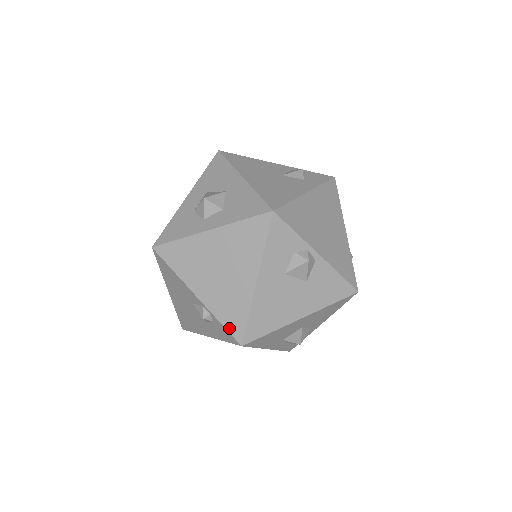
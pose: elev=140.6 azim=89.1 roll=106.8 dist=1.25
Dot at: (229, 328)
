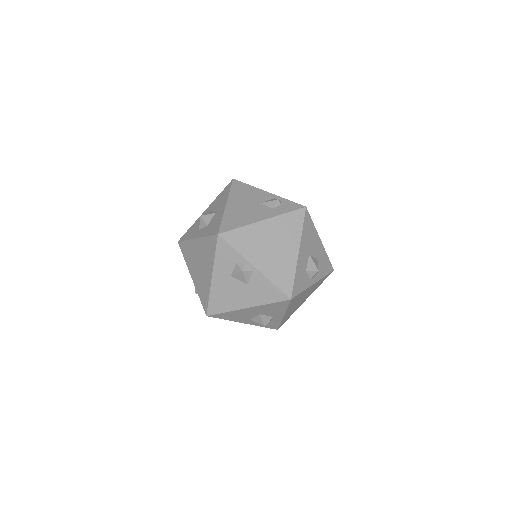
Dot at: (202, 303)
